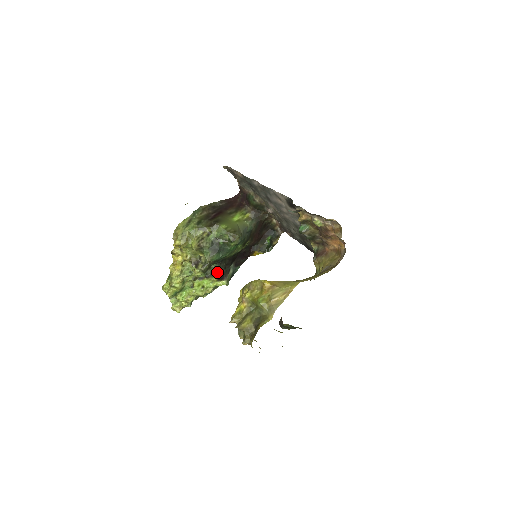
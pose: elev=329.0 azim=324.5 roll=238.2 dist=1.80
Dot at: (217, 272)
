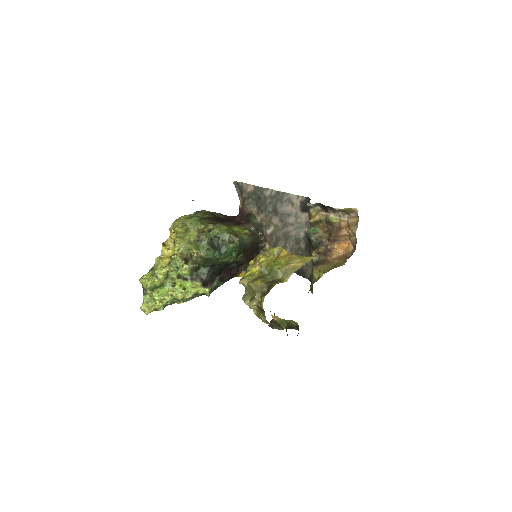
Dot at: (203, 277)
